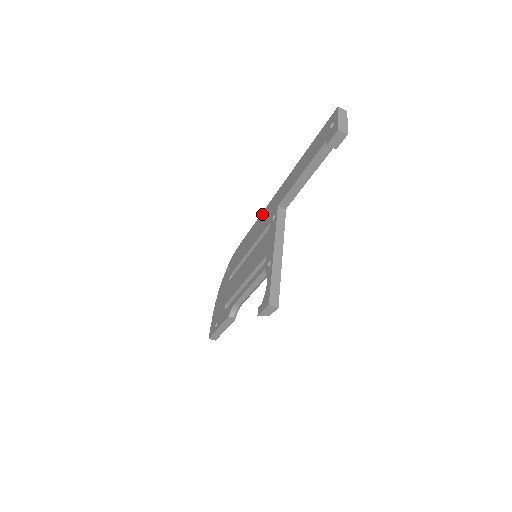
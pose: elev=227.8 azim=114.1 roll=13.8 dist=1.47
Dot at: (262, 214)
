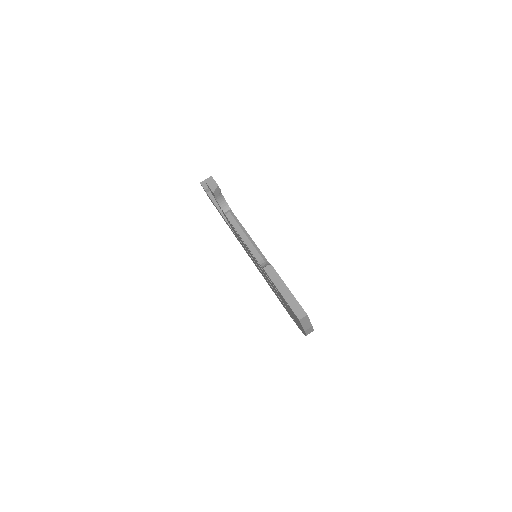
Dot at: (255, 265)
